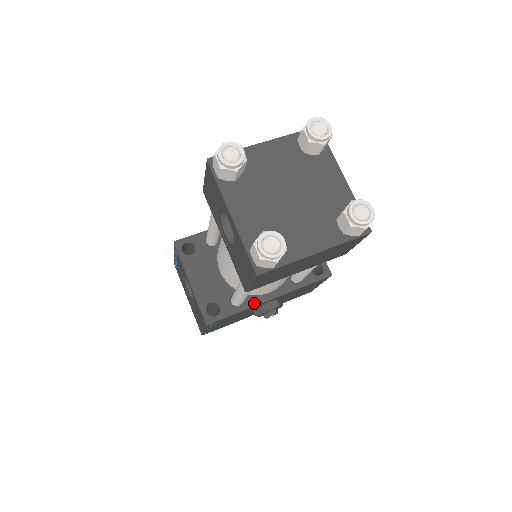
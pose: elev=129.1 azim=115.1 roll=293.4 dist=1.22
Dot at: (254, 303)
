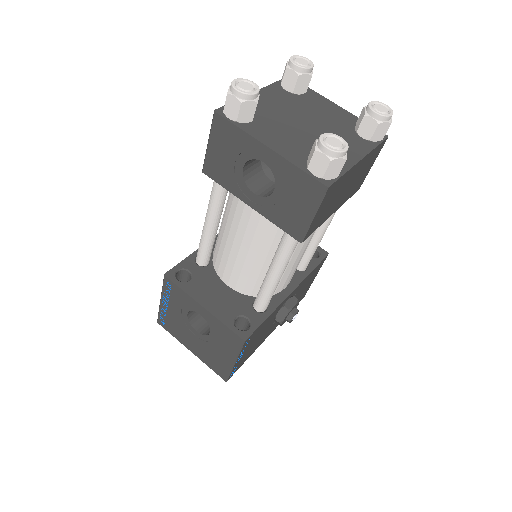
Dot at: (278, 302)
